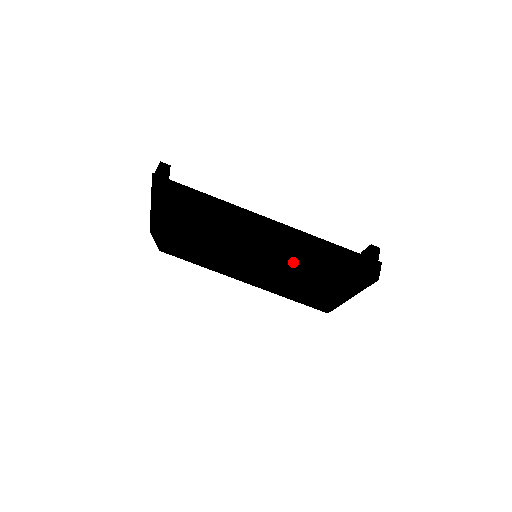
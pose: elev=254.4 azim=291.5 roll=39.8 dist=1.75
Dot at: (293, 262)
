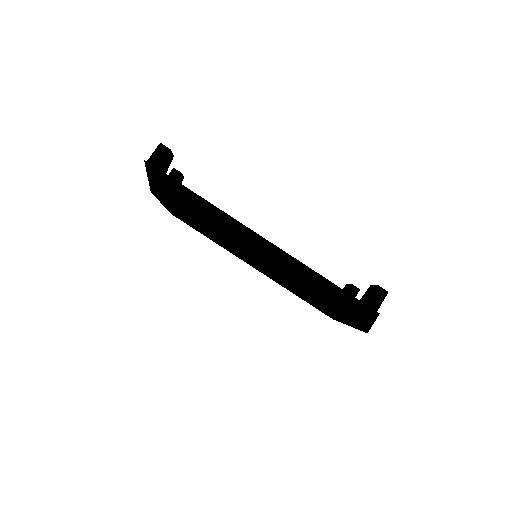
Dot at: (285, 282)
